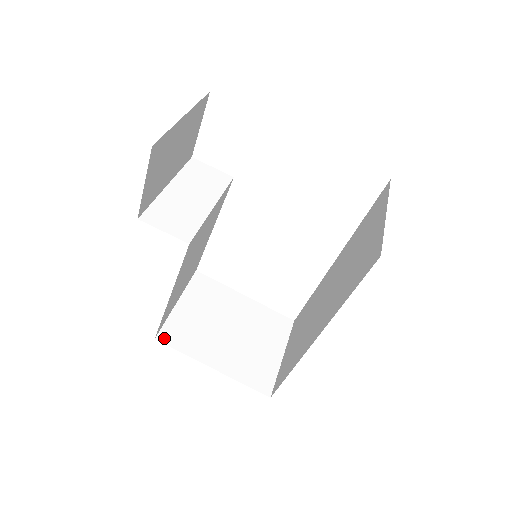
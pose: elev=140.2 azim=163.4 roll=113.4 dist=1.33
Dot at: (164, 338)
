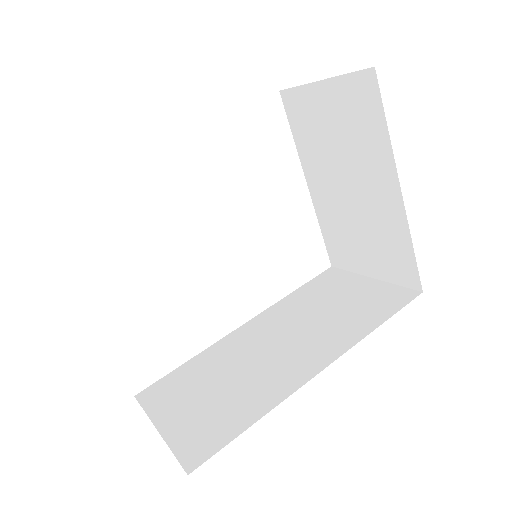
Dot at: occluded
